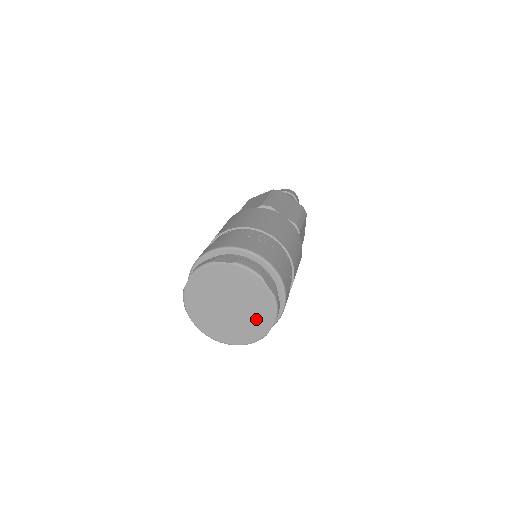
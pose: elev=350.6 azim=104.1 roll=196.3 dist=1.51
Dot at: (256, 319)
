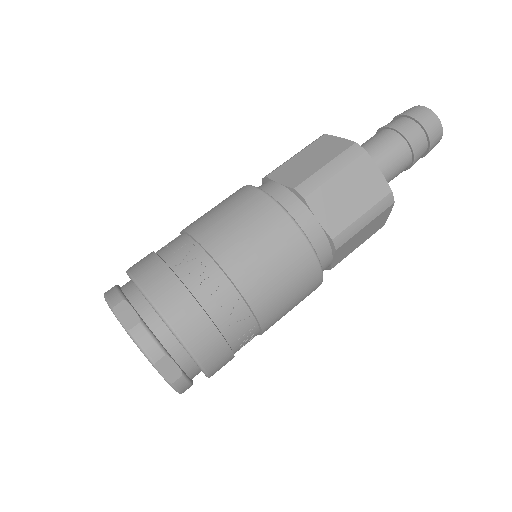
Dot at: occluded
